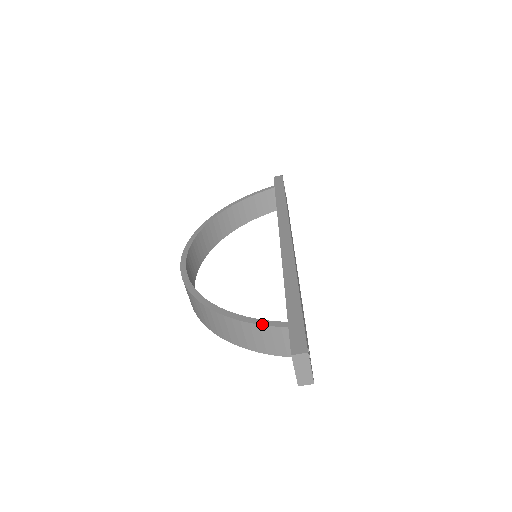
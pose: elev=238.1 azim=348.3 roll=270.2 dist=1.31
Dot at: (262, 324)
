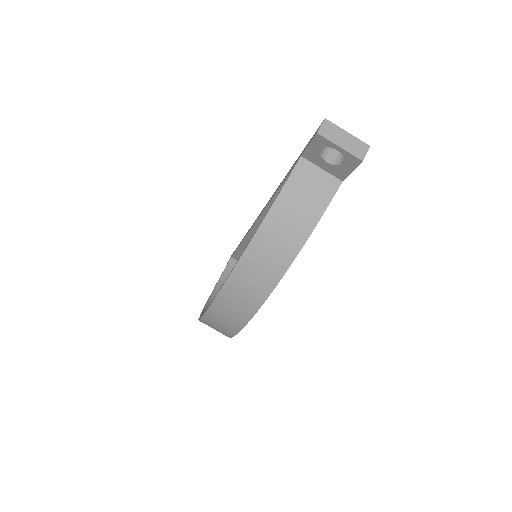
Dot at: (283, 185)
